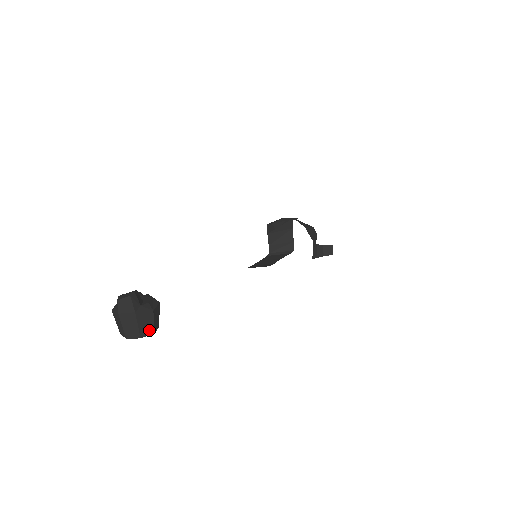
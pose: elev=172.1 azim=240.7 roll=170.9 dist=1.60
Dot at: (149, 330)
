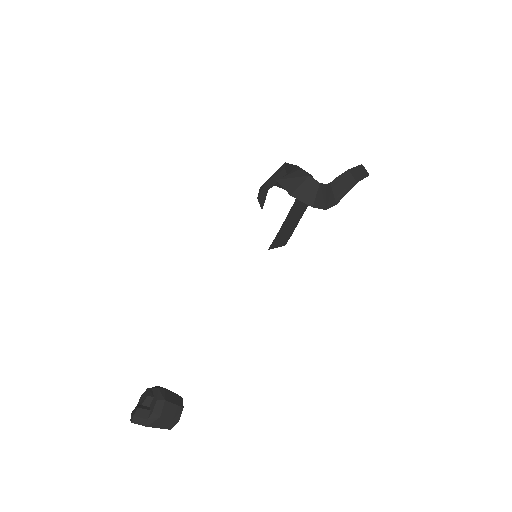
Dot at: (172, 423)
